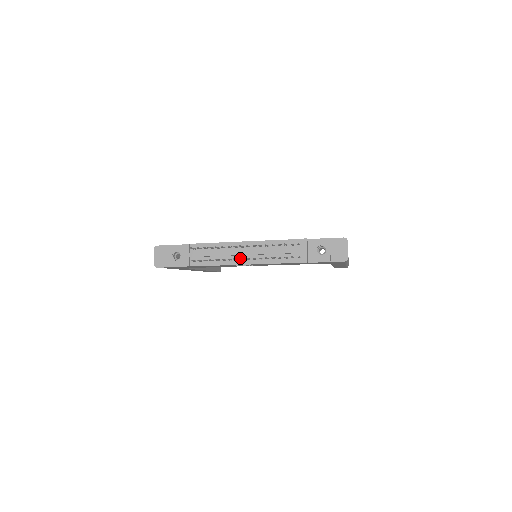
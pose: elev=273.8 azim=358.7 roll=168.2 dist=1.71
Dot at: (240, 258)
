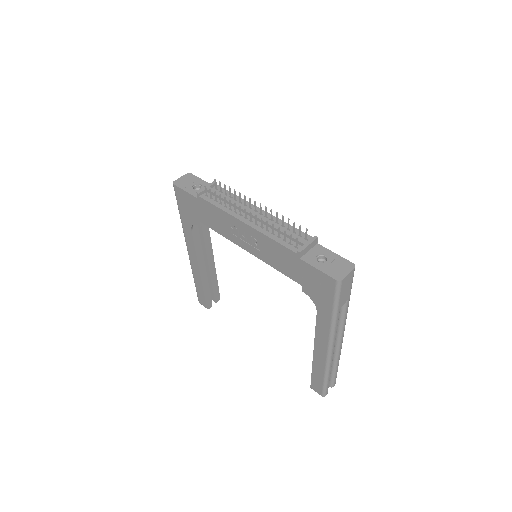
Dot at: occluded
